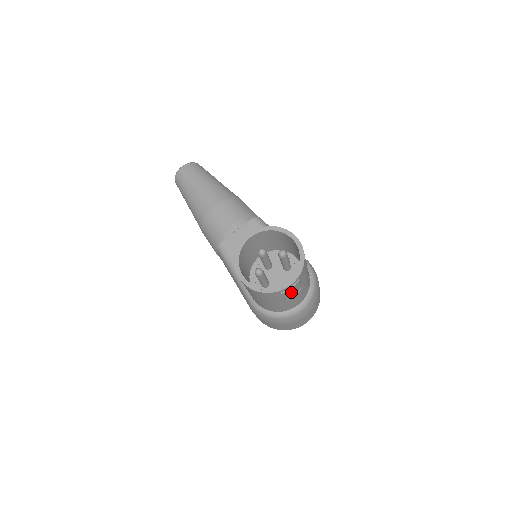
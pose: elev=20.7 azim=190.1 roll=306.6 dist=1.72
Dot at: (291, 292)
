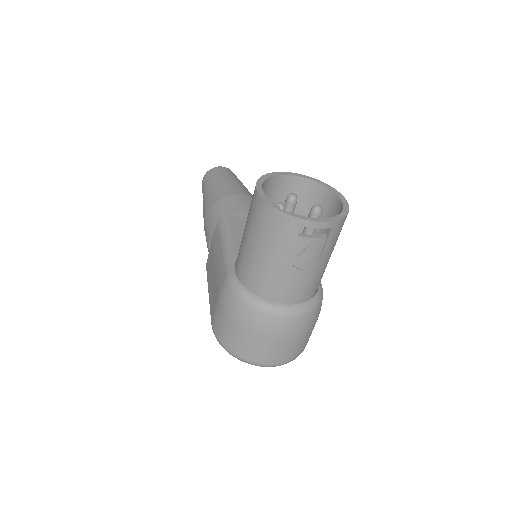
Dot at: (308, 247)
